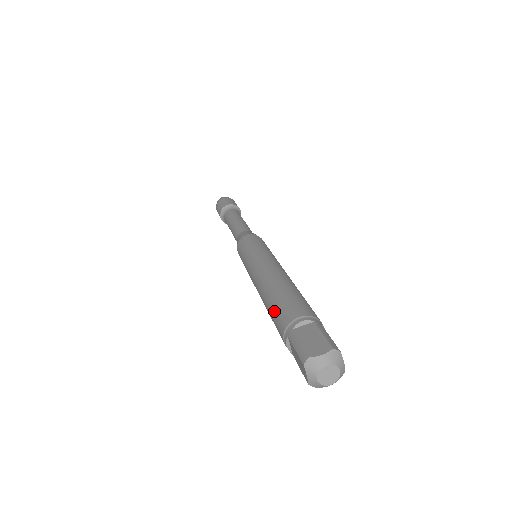
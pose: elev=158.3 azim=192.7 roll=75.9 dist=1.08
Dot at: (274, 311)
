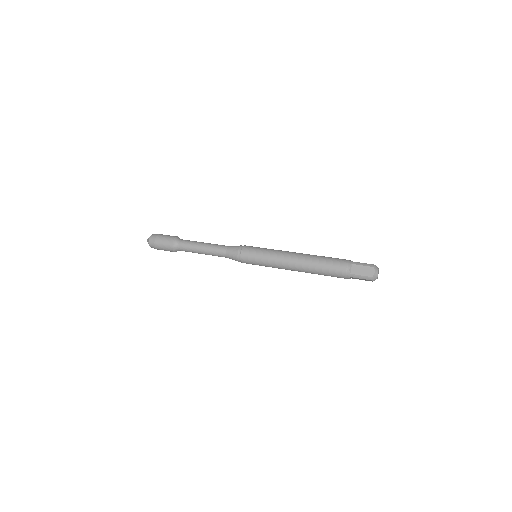
Dot at: (328, 274)
